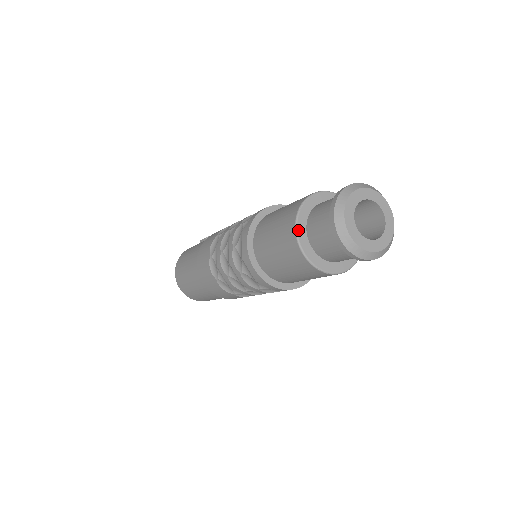
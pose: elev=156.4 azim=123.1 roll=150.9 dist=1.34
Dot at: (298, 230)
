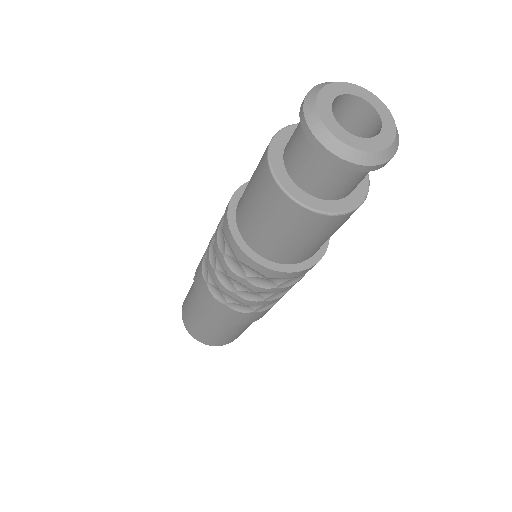
Dot at: (280, 181)
